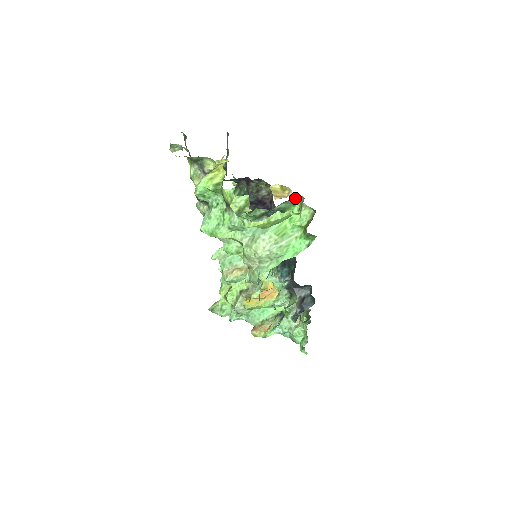
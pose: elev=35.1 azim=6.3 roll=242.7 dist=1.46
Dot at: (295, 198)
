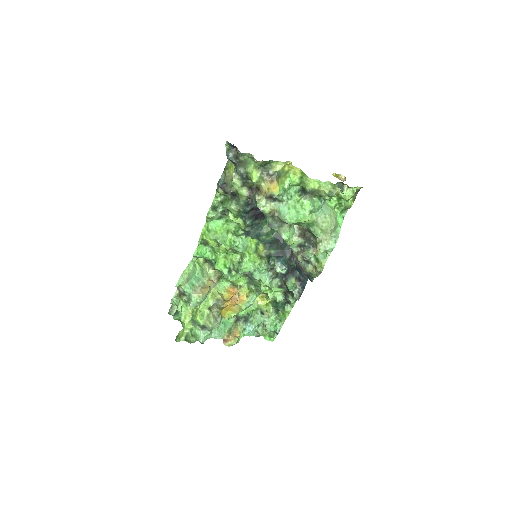
Dot at: (334, 184)
